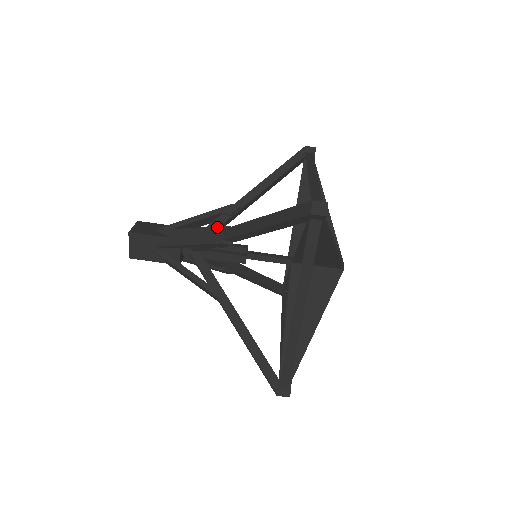
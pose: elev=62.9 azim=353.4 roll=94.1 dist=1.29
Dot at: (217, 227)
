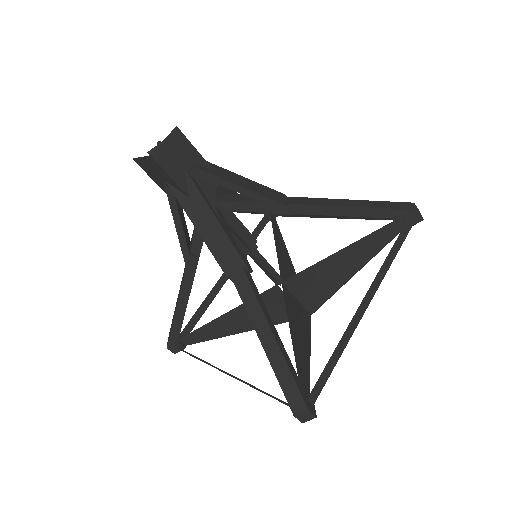
Dot at: (276, 191)
